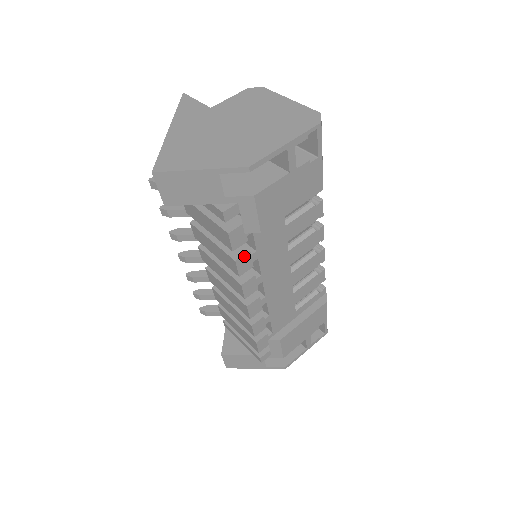
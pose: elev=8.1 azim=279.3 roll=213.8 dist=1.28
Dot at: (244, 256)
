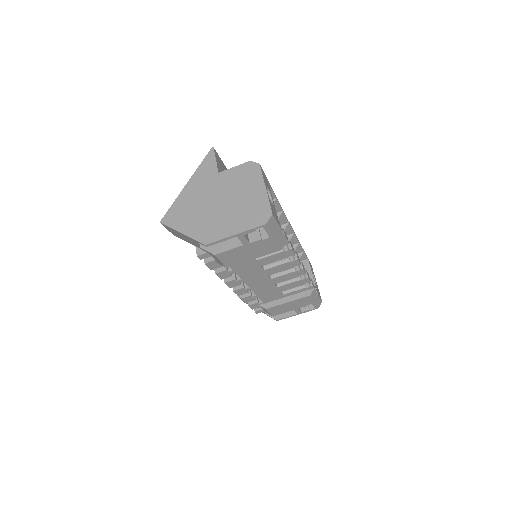
Dot at: (222, 272)
